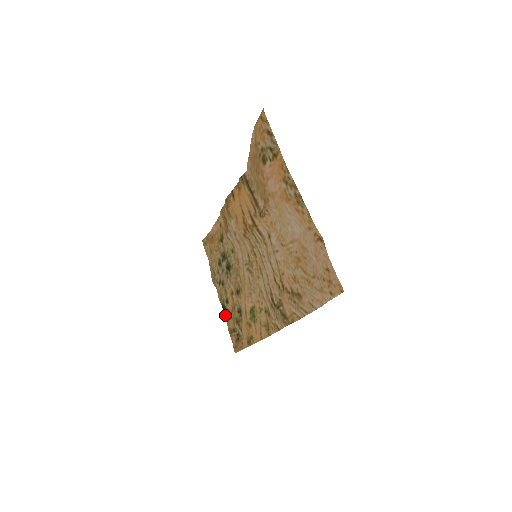
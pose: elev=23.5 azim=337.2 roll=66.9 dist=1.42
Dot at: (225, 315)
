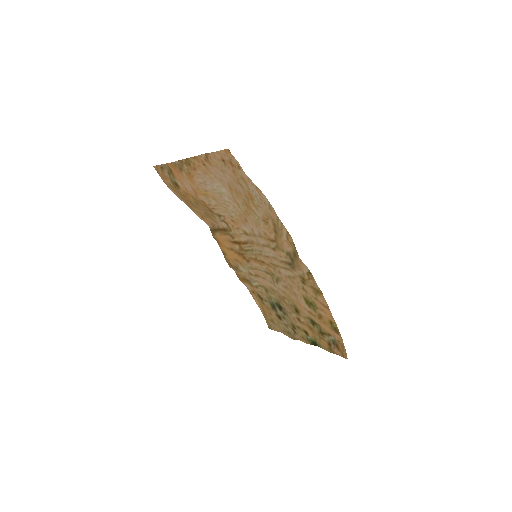
Dot at: occluded
